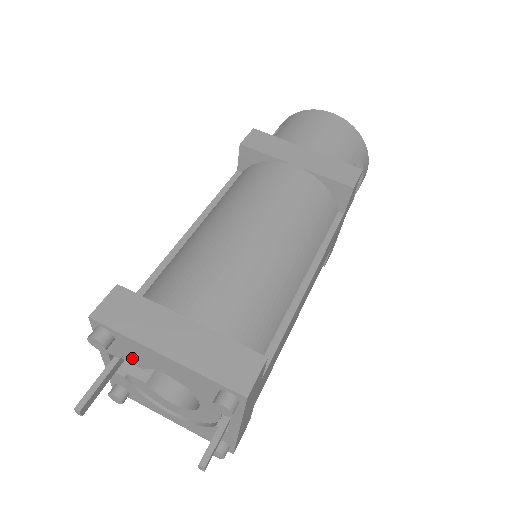
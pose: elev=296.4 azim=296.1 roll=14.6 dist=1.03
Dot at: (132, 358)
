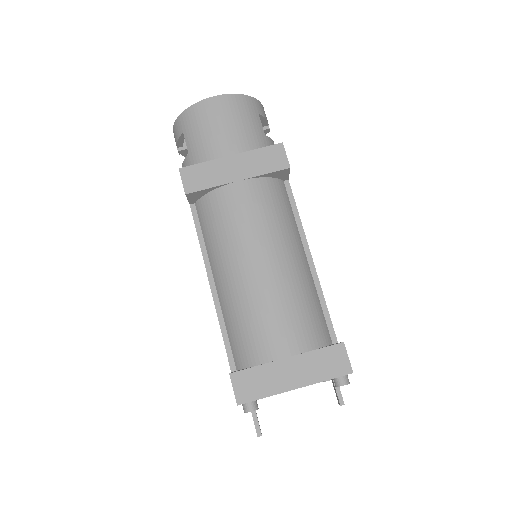
Dot at: occluded
